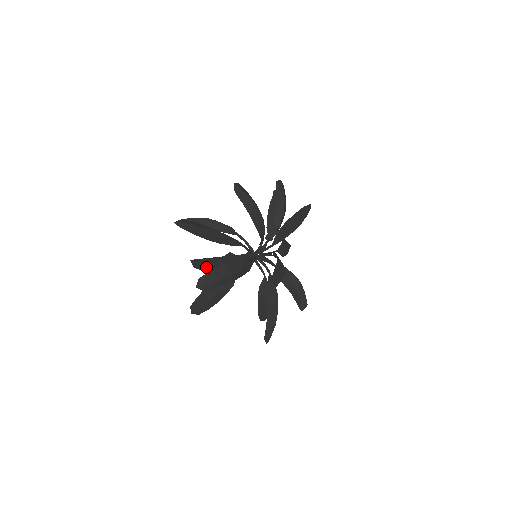
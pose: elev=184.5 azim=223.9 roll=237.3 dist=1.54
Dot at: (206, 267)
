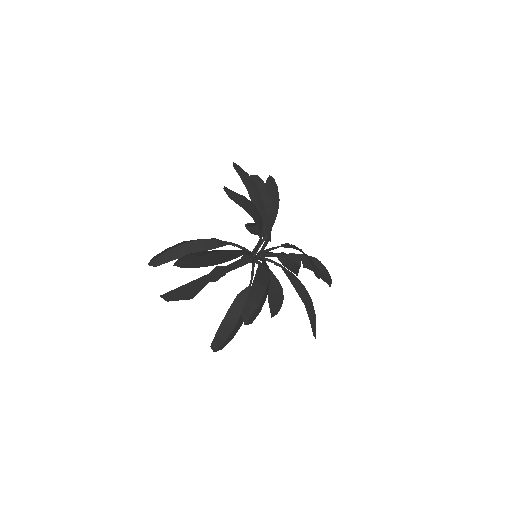
Dot at: (185, 294)
